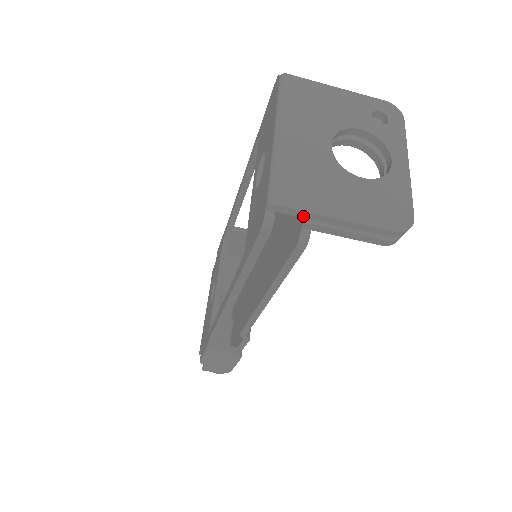
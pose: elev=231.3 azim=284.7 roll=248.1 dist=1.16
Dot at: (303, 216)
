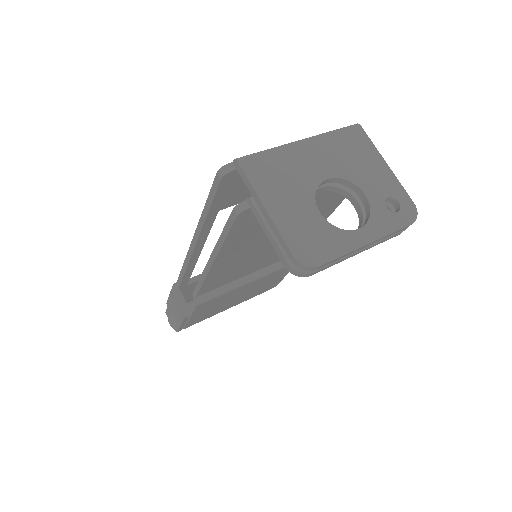
Dot at: (249, 187)
